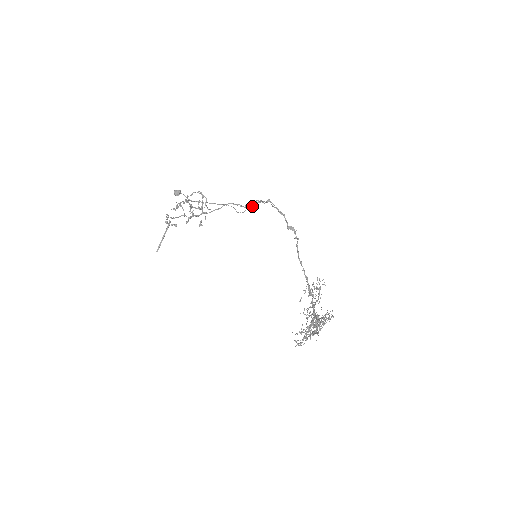
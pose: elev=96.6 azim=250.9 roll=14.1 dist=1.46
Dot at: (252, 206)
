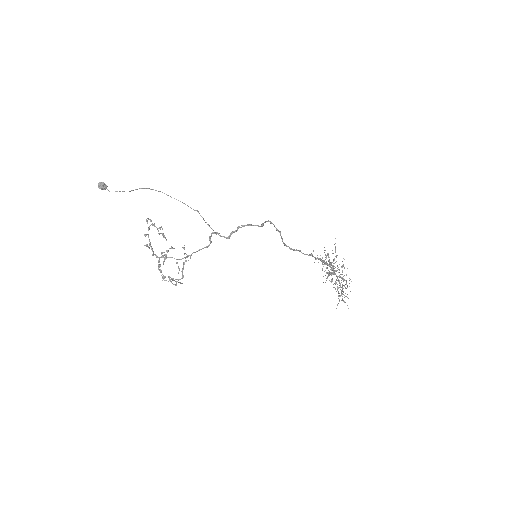
Dot at: occluded
